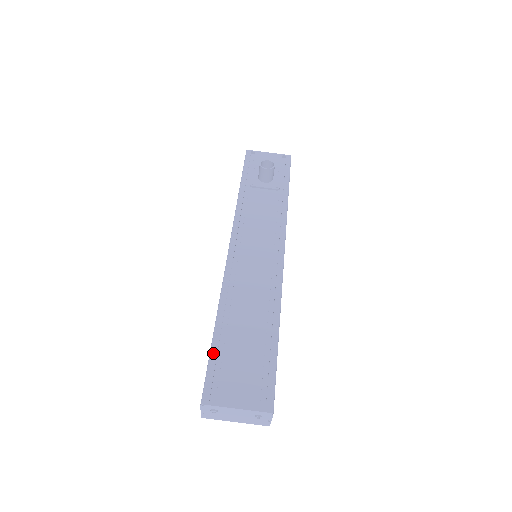
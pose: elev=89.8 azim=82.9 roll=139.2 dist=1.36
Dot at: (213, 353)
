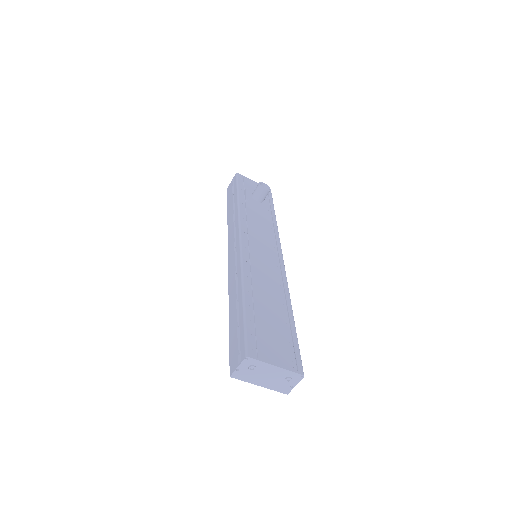
Dot at: (247, 318)
